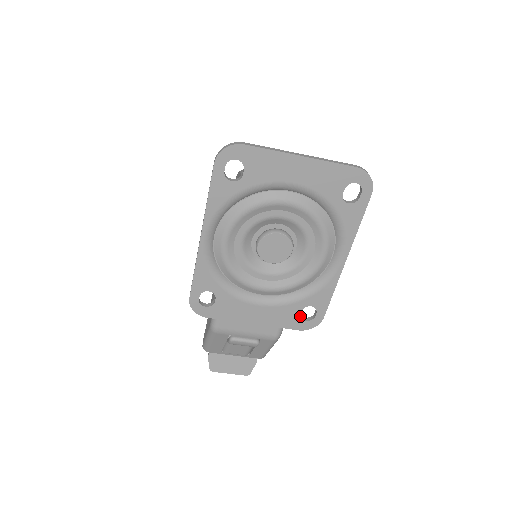
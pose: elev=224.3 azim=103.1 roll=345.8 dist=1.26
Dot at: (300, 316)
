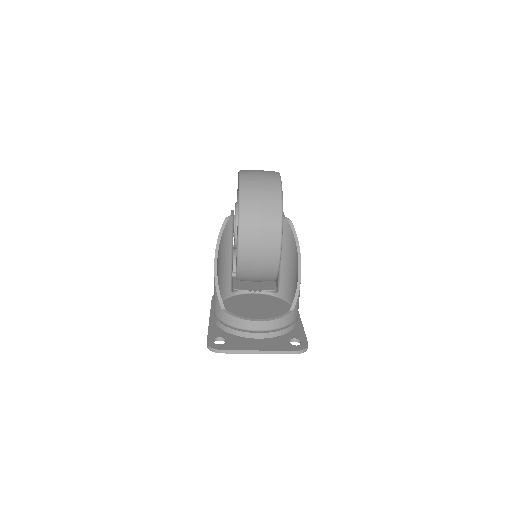
Dot at: occluded
